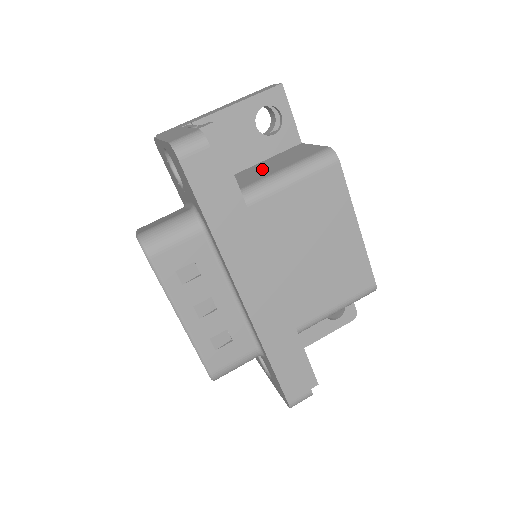
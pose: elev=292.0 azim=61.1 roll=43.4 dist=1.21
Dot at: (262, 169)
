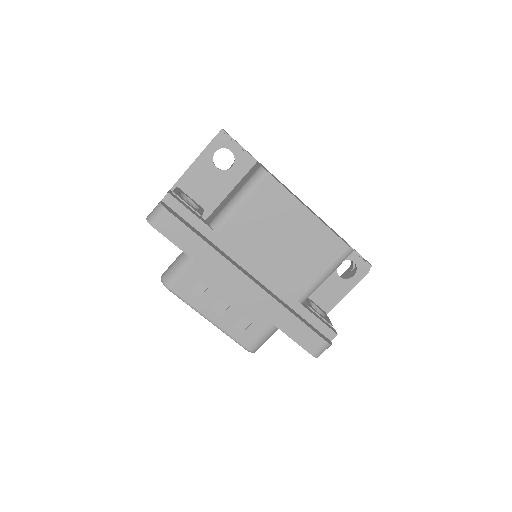
Dot at: (228, 198)
